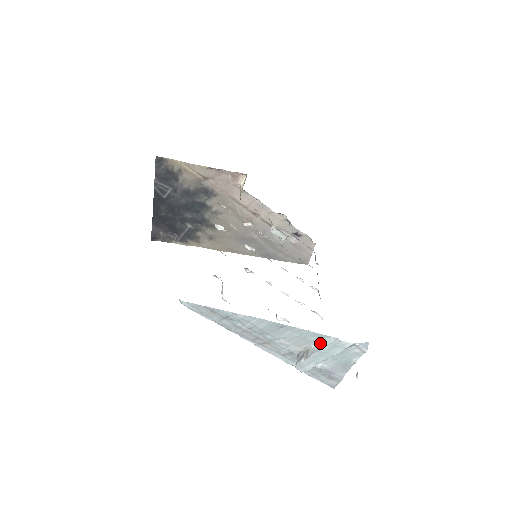
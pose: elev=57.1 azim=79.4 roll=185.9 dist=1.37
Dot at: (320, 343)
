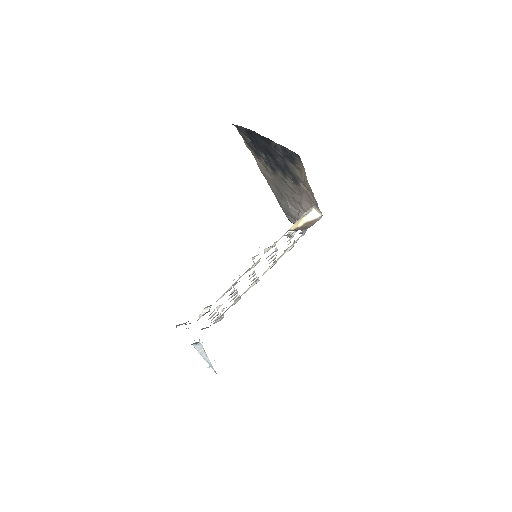
Dot at: (210, 362)
